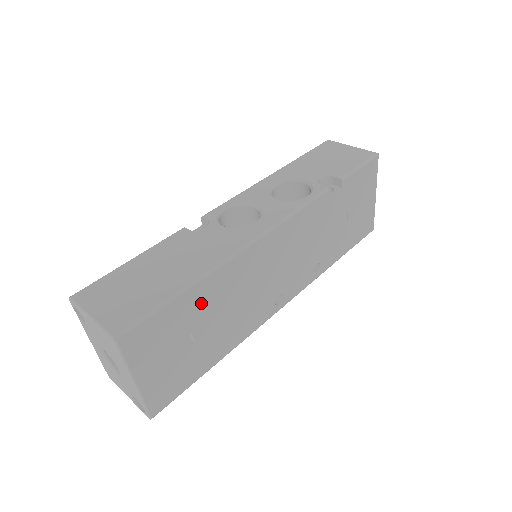
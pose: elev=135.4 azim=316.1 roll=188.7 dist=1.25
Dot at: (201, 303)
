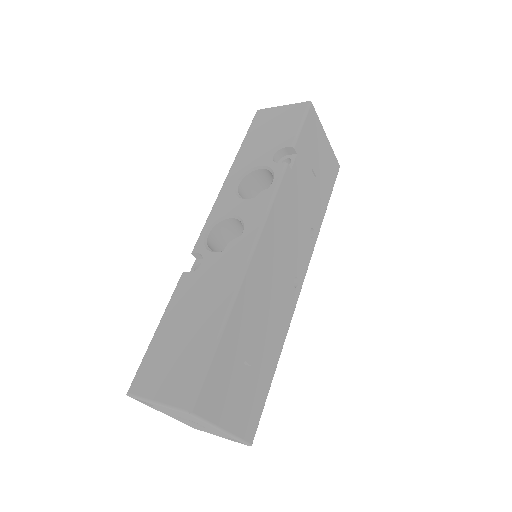
Dot at: (239, 333)
